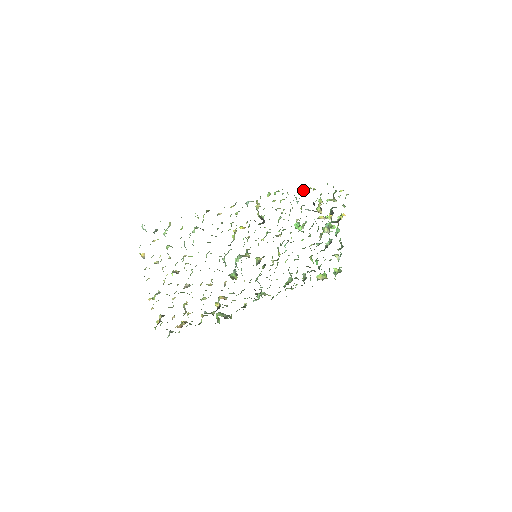
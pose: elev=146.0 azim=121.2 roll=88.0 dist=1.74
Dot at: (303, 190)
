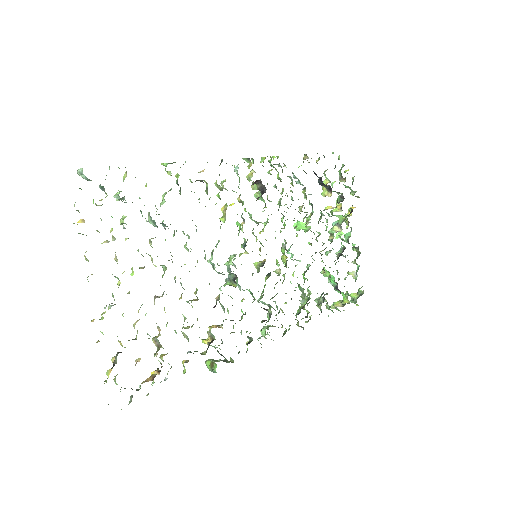
Dot at: (306, 157)
